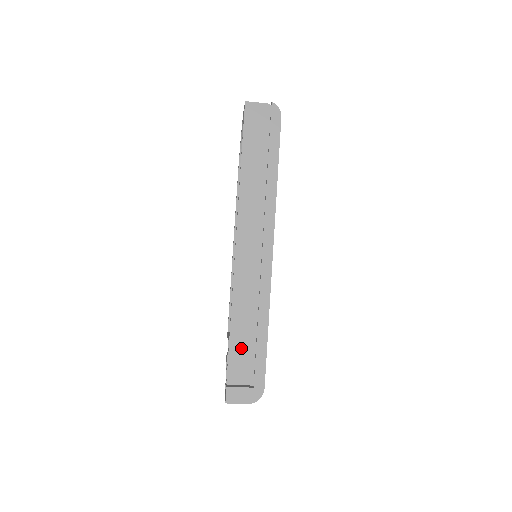
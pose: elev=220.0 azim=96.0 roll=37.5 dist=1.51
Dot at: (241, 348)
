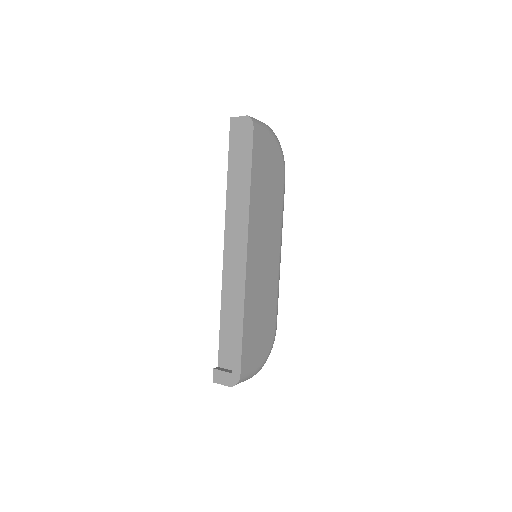
Dot at: (228, 338)
